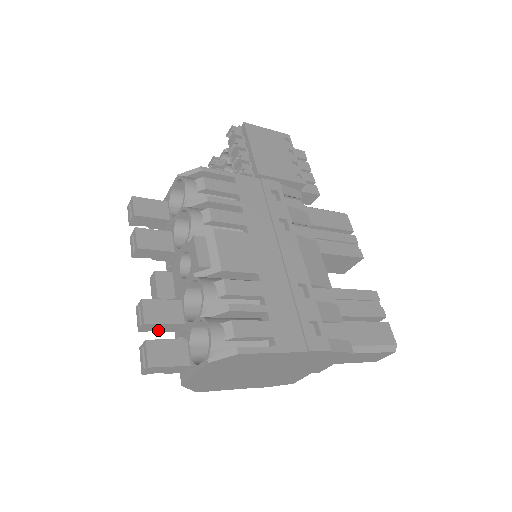
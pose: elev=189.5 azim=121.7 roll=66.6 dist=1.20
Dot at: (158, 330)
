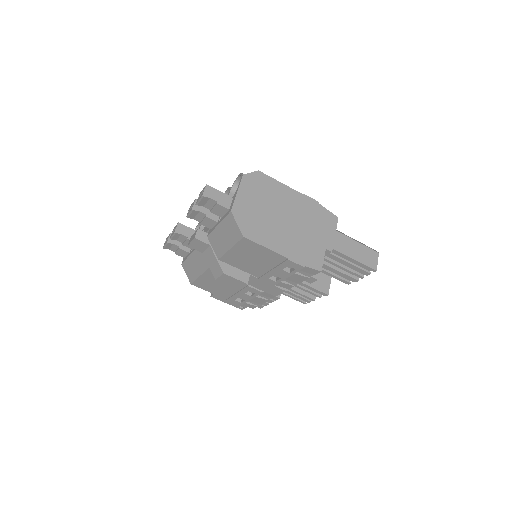
Dot at: (205, 213)
